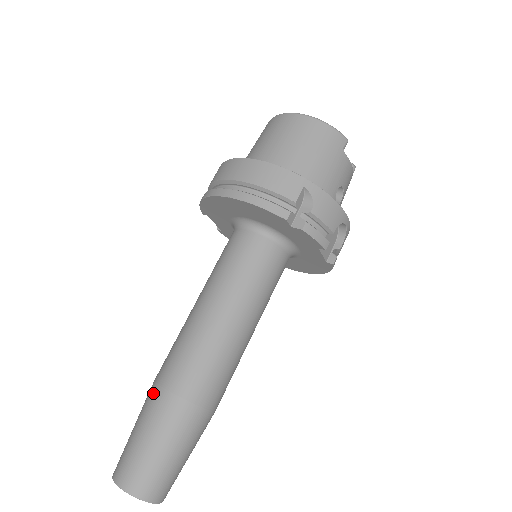
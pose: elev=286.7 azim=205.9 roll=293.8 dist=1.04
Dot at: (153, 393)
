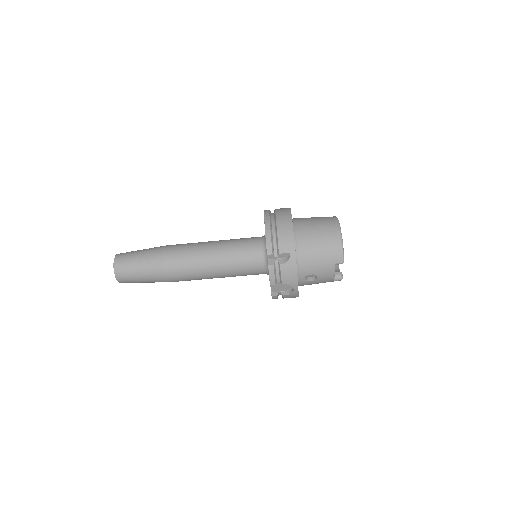
Dot at: (160, 248)
